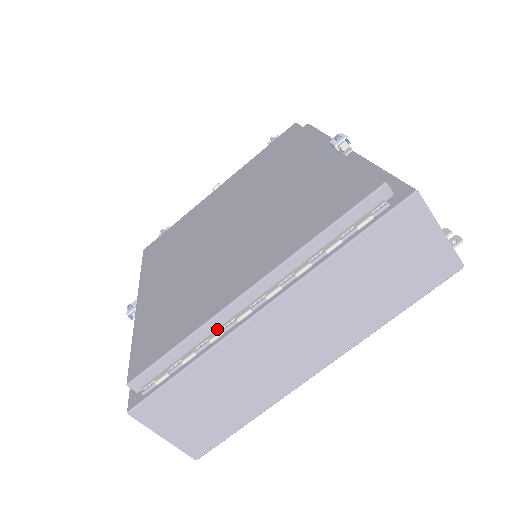
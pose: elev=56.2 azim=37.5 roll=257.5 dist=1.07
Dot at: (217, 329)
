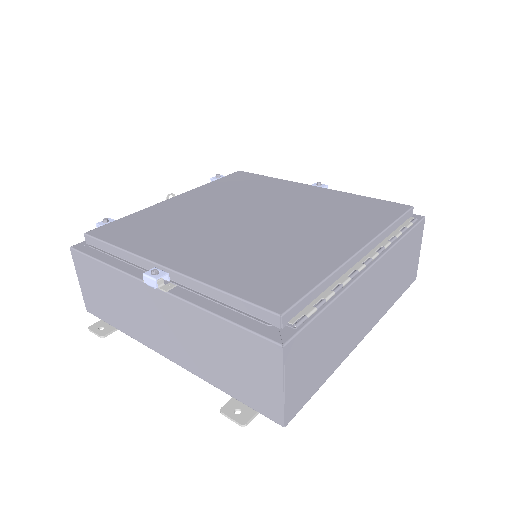
Dot at: (341, 277)
